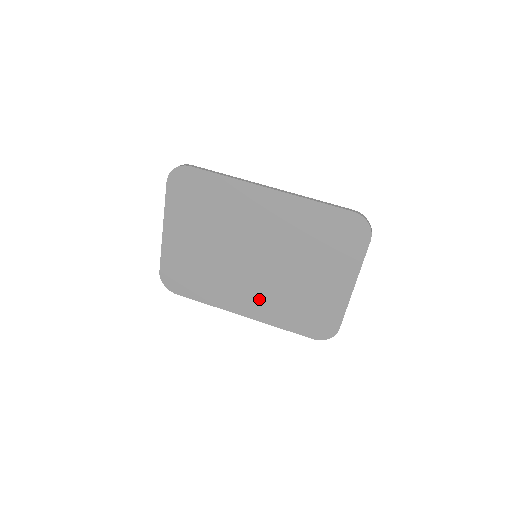
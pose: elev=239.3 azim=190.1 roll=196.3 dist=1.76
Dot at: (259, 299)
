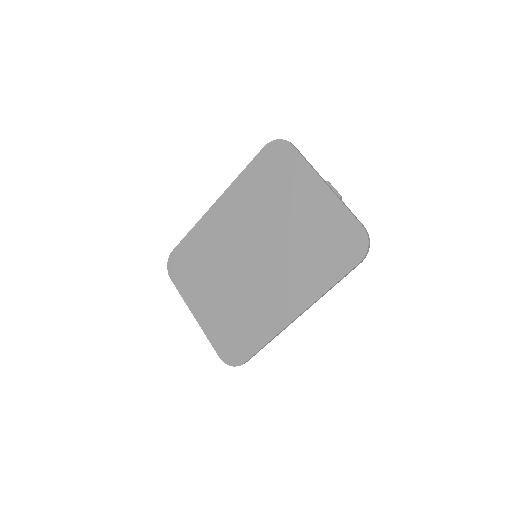
Dot at: (290, 284)
